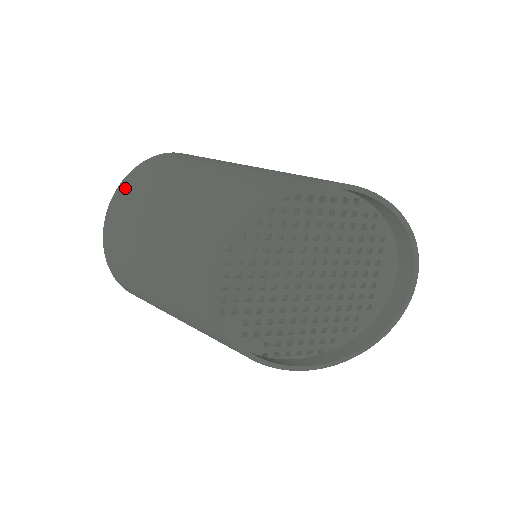
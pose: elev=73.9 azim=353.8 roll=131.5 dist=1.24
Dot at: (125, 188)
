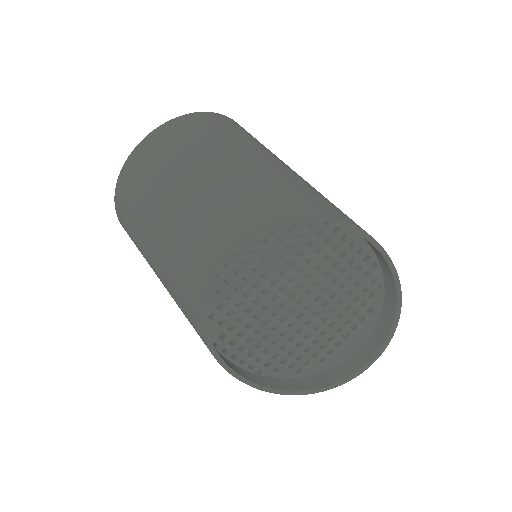
Dot at: (184, 122)
